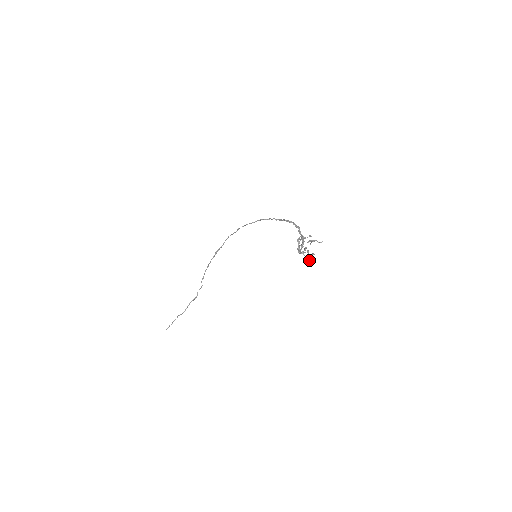
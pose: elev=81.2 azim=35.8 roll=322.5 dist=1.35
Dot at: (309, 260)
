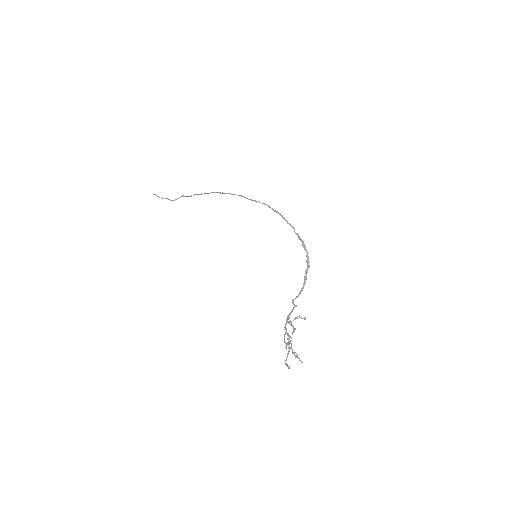
Dot at: (288, 345)
